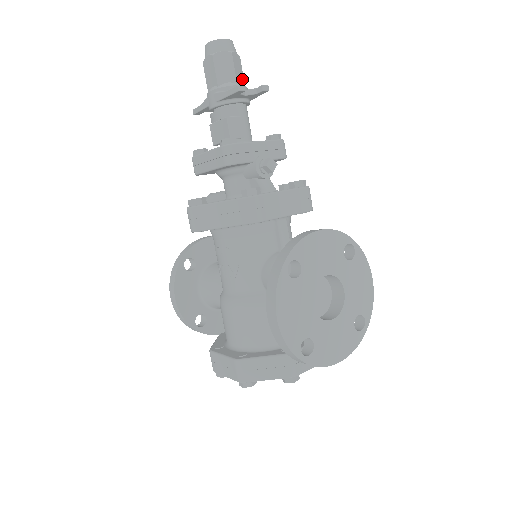
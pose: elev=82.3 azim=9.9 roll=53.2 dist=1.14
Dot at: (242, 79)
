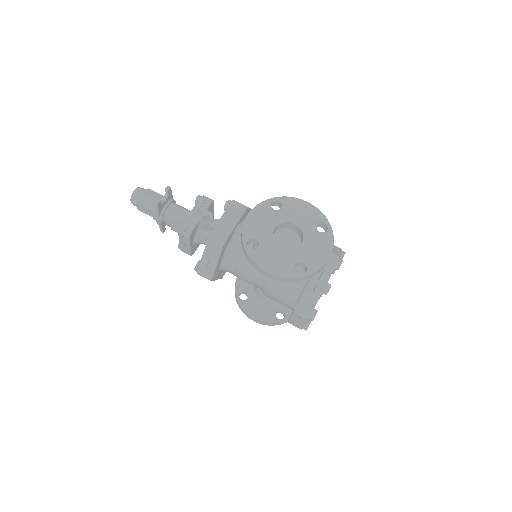
Dot at: (159, 195)
